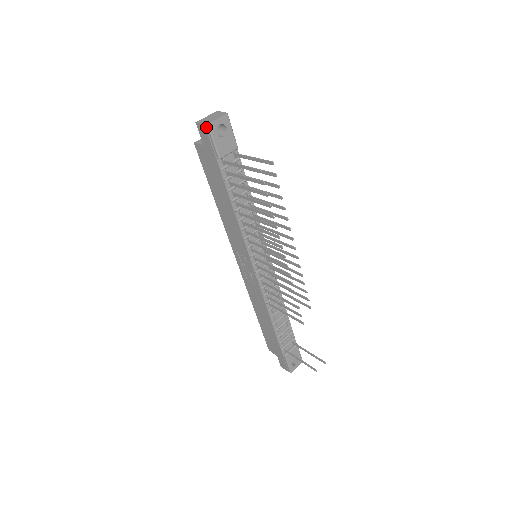
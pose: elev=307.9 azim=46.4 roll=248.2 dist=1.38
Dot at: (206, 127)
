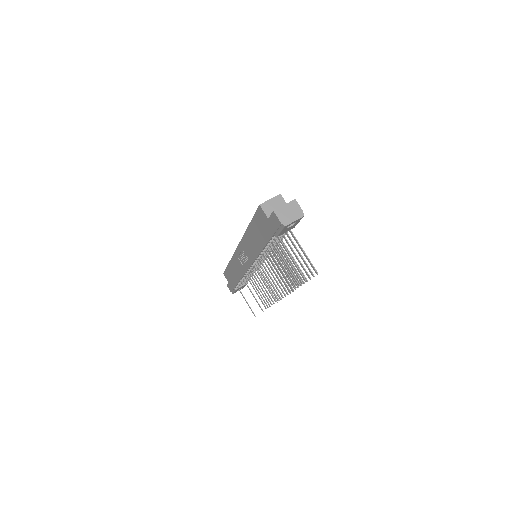
Dot at: (281, 224)
